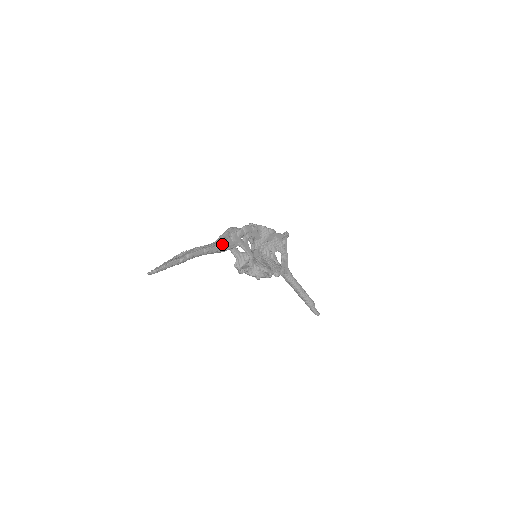
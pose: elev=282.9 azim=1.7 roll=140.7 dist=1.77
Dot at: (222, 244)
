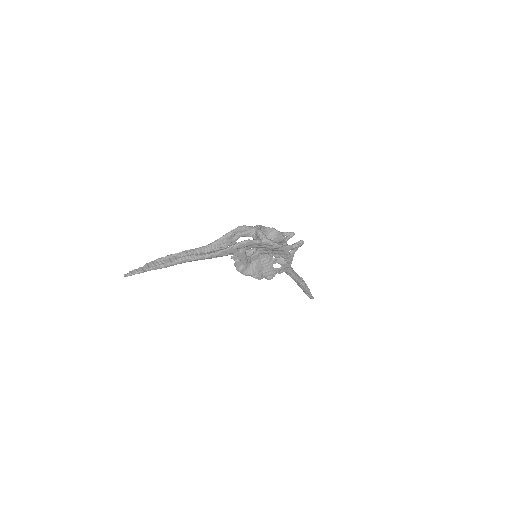
Dot at: (212, 255)
